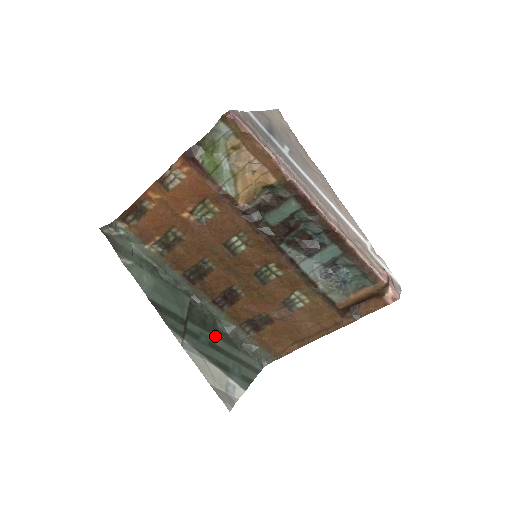
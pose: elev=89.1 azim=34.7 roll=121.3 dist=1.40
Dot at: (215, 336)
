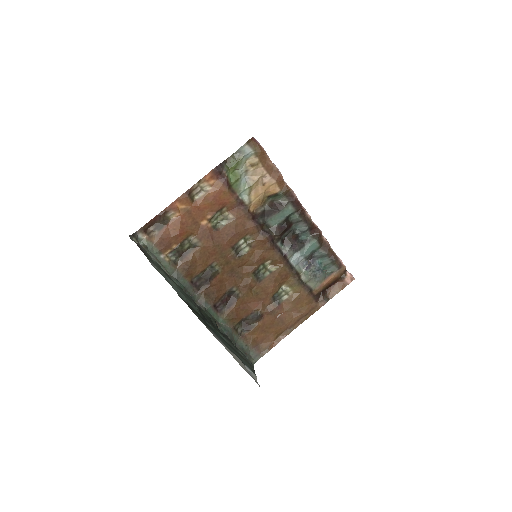
Dot at: (221, 335)
